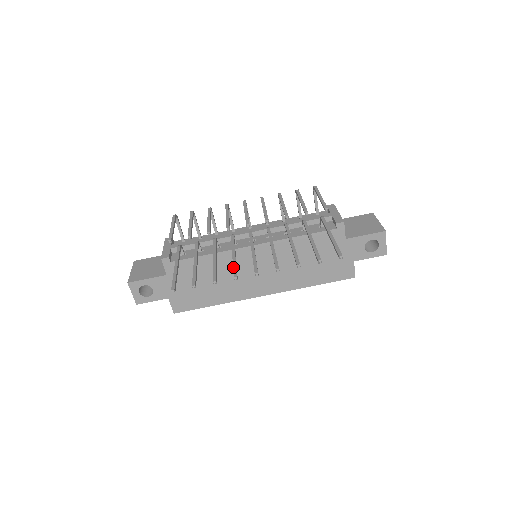
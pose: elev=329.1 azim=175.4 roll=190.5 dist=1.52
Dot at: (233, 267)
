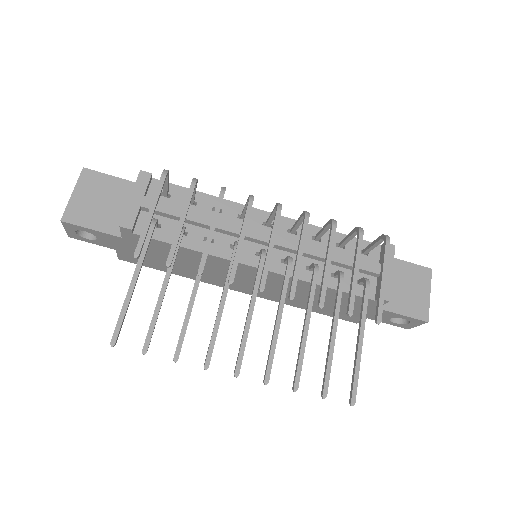
Dot at: (211, 339)
